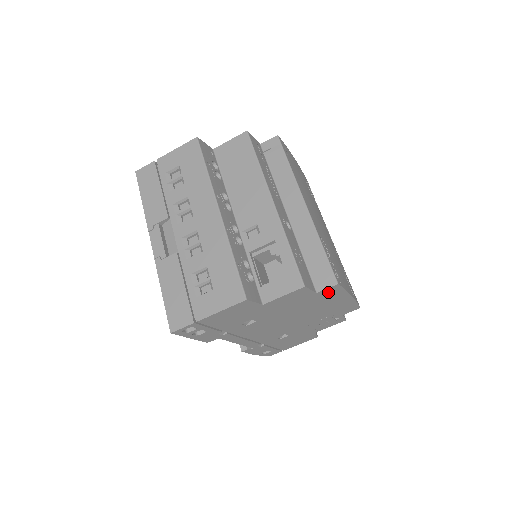
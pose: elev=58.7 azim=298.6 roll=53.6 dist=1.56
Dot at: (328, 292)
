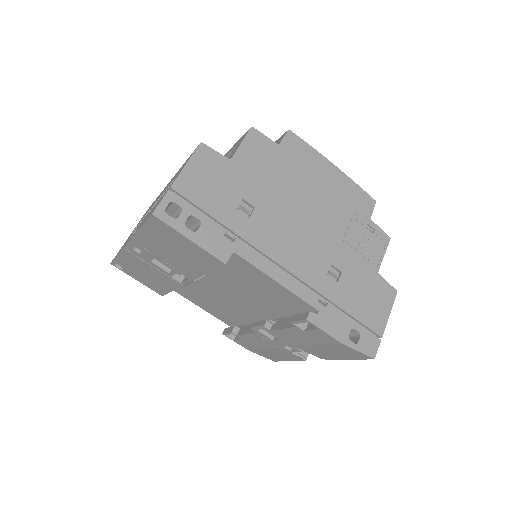
Dot at: (293, 147)
